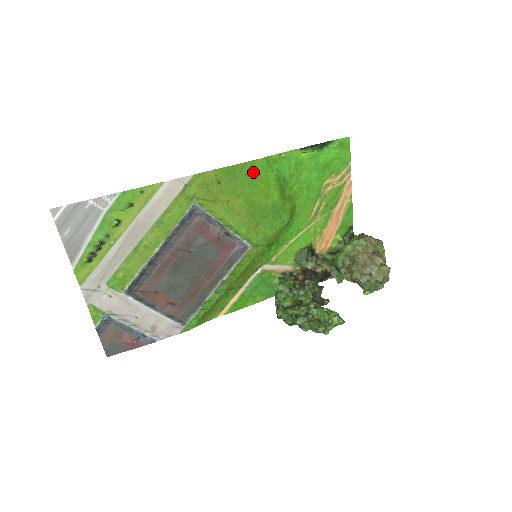
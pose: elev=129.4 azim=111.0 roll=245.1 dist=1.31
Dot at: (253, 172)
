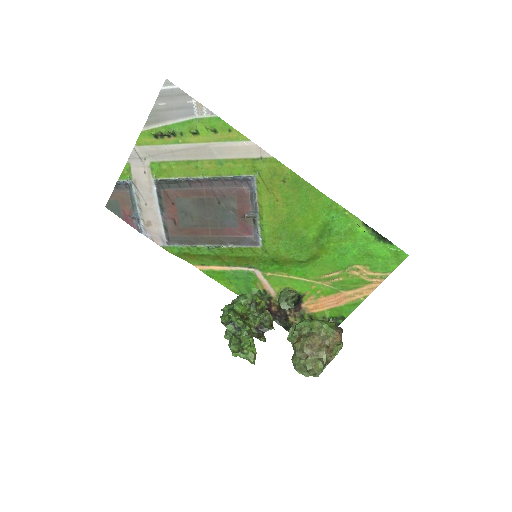
Dot at: (314, 200)
